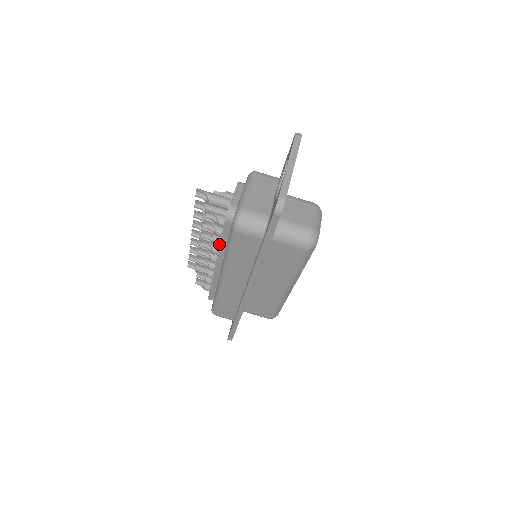
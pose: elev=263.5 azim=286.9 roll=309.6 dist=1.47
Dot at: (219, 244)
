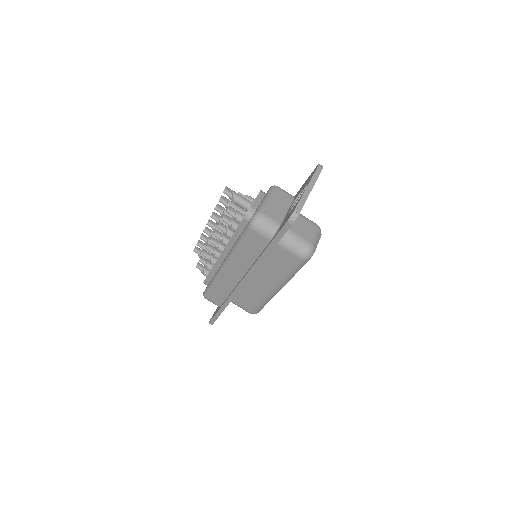
Dot at: (230, 237)
